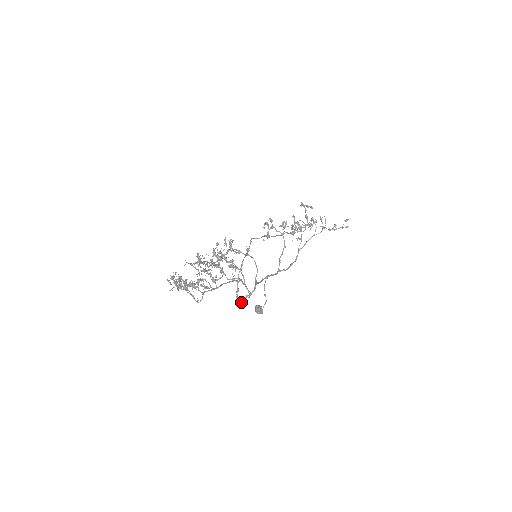
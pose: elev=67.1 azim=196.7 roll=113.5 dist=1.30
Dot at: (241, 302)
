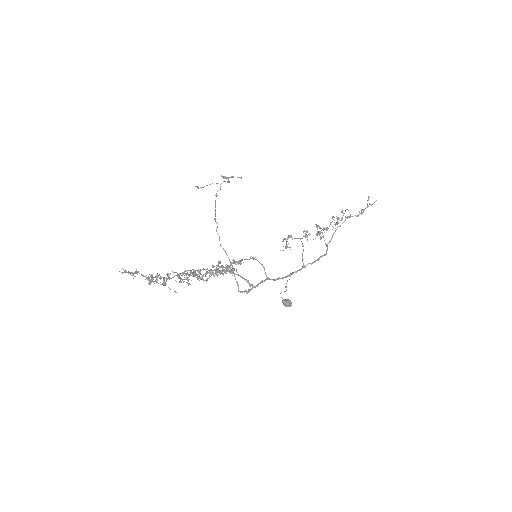
Dot at: (242, 292)
